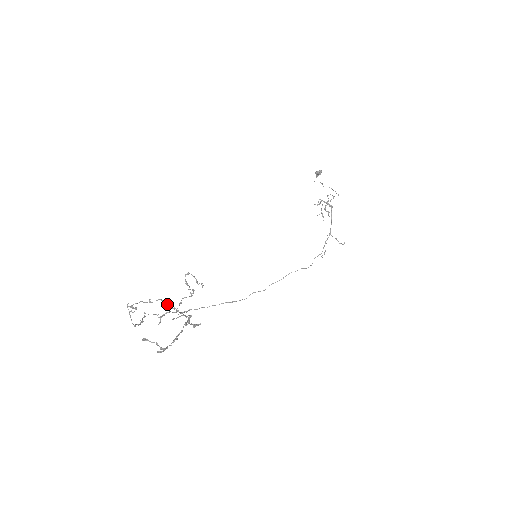
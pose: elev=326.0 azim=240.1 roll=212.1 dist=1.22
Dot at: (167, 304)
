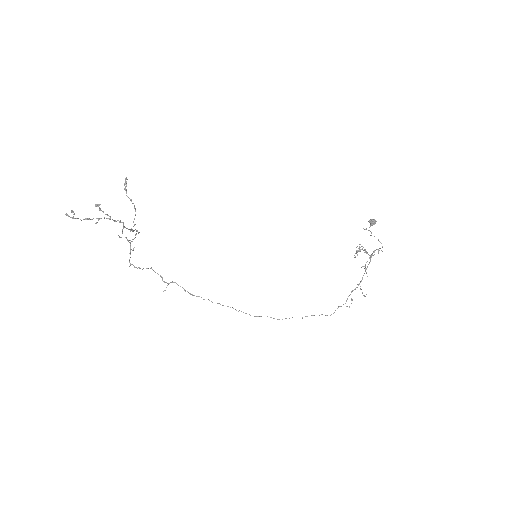
Dot at: occluded
